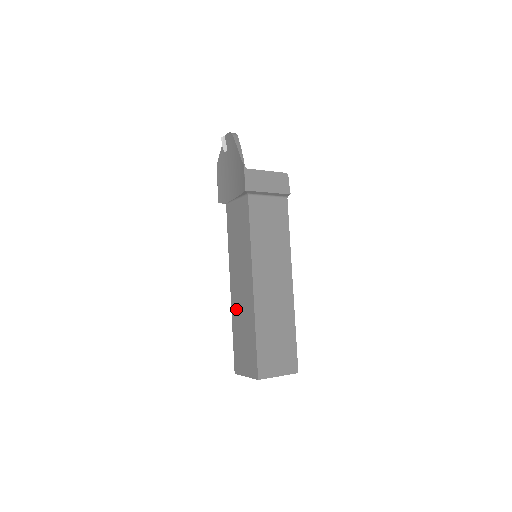
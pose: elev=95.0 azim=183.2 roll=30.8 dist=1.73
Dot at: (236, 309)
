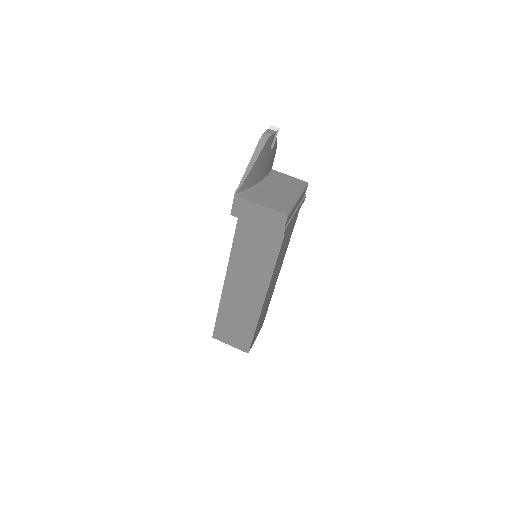
Dot at: occluded
